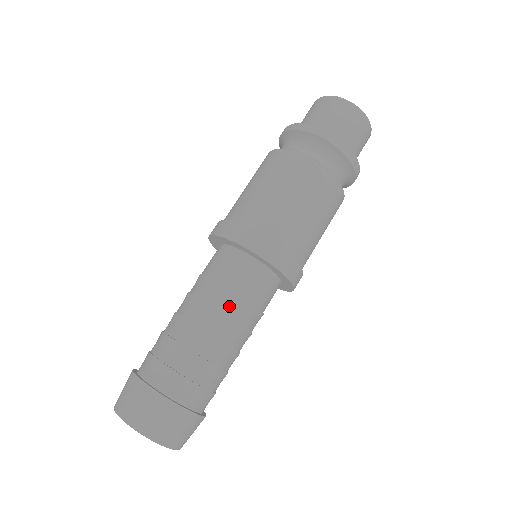
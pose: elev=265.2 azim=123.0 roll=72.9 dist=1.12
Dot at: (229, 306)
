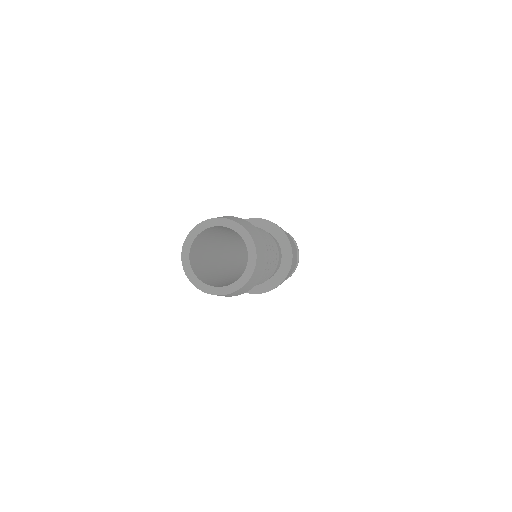
Dot at: occluded
